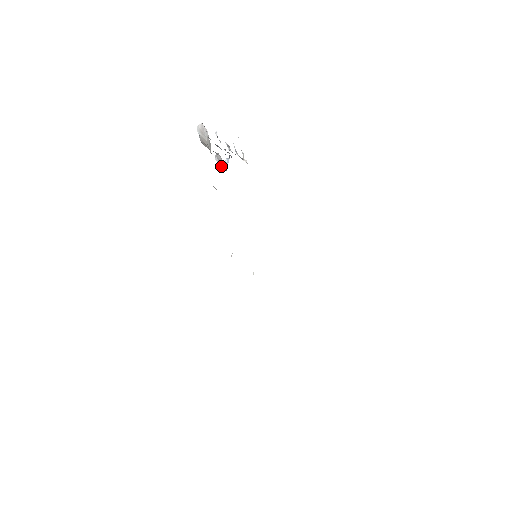
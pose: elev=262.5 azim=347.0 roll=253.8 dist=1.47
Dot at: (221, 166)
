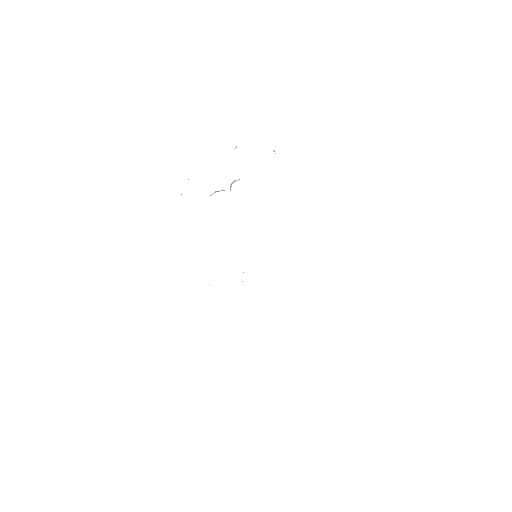
Dot at: occluded
